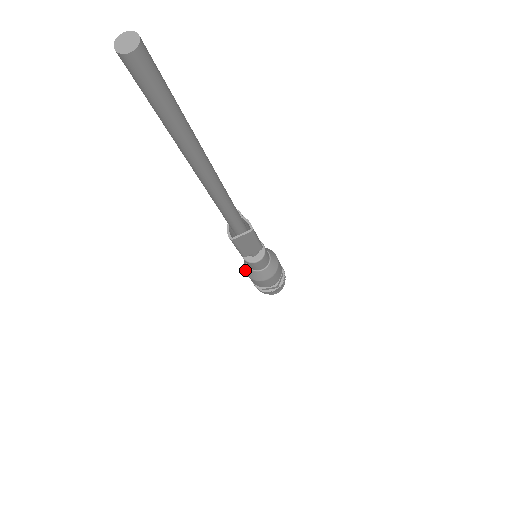
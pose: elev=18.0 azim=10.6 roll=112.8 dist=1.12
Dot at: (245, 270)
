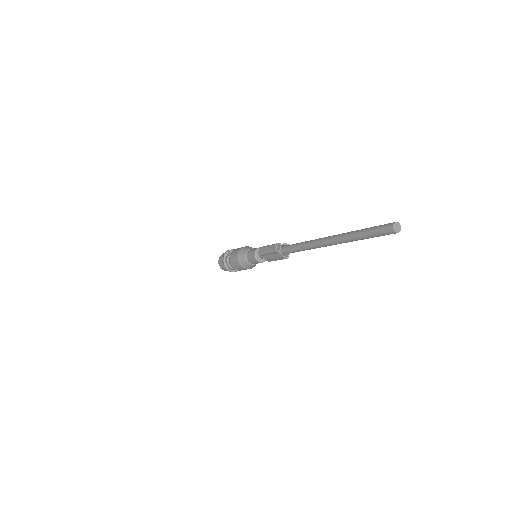
Dot at: (246, 268)
